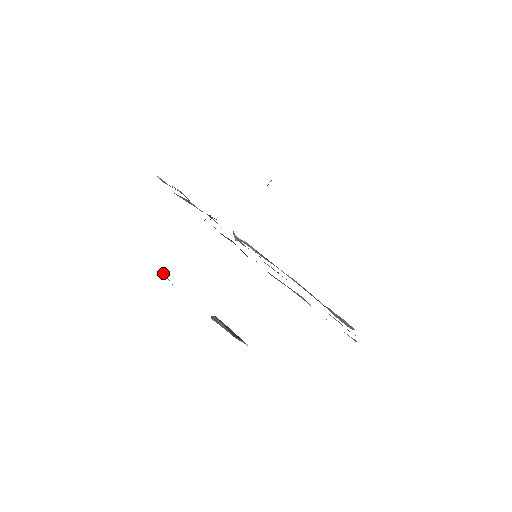
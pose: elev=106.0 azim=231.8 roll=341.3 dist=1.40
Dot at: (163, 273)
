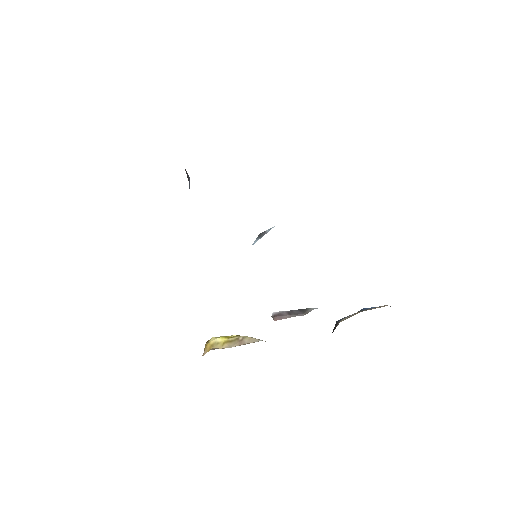
Dot at: (216, 345)
